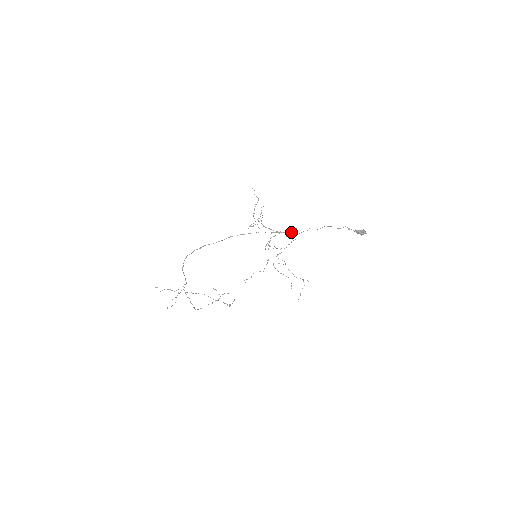
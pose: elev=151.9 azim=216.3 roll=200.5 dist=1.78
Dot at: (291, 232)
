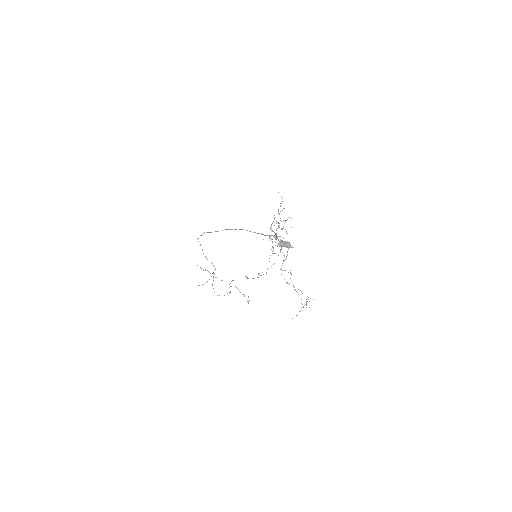
Dot at: (274, 236)
